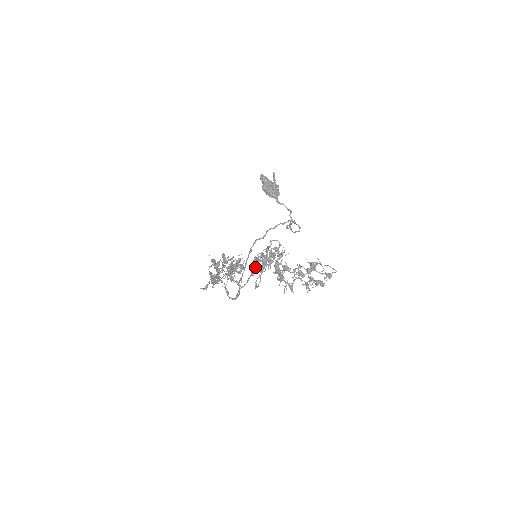
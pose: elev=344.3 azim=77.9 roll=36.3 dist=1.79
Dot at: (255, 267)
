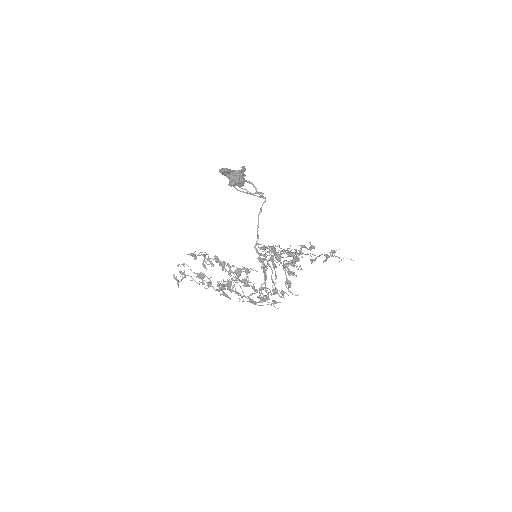
Dot at: (265, 269)
